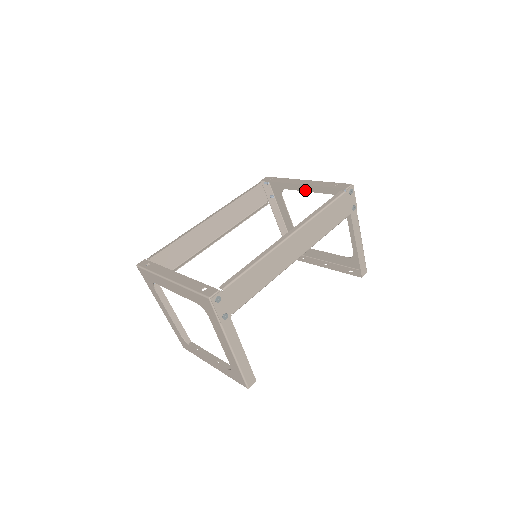
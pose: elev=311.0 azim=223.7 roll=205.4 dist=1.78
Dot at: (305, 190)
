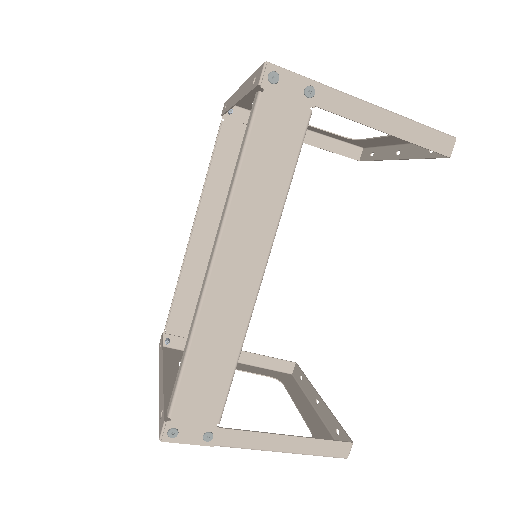
Dot at: occluded
